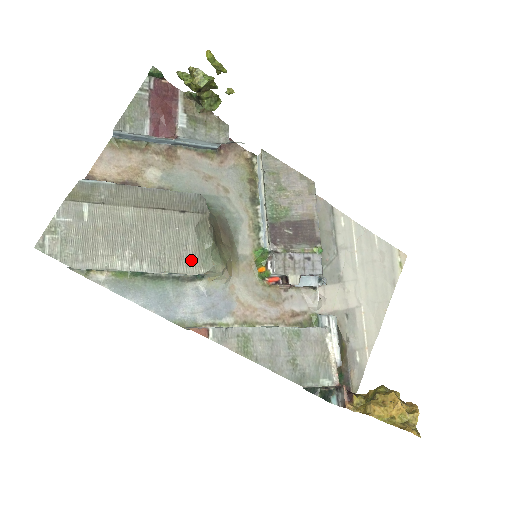
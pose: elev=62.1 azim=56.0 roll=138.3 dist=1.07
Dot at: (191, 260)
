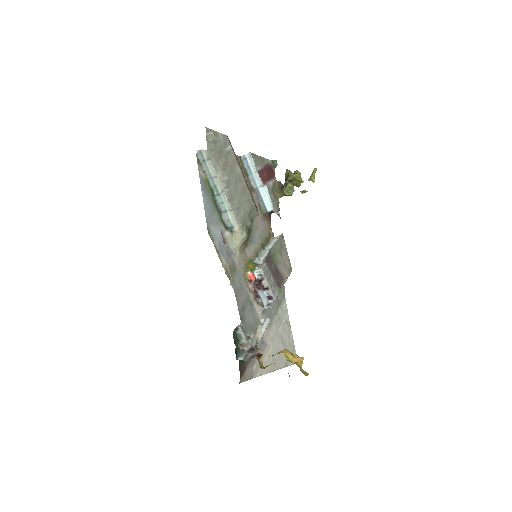
Dot at: (240, 215)
